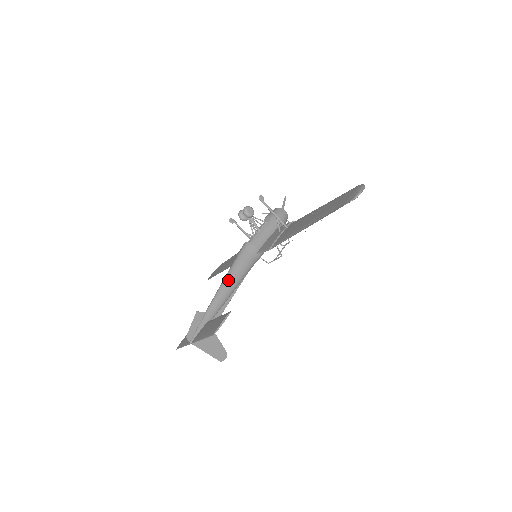
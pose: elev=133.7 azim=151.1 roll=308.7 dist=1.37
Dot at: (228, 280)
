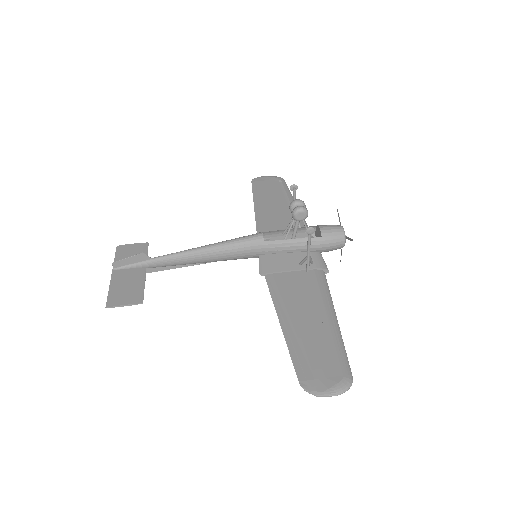
Dot at: (202, 253)
